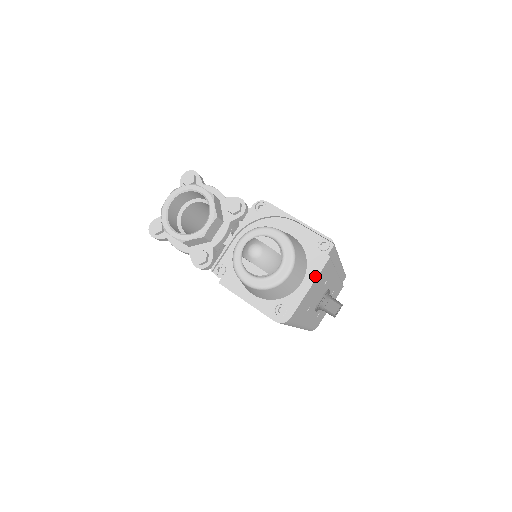
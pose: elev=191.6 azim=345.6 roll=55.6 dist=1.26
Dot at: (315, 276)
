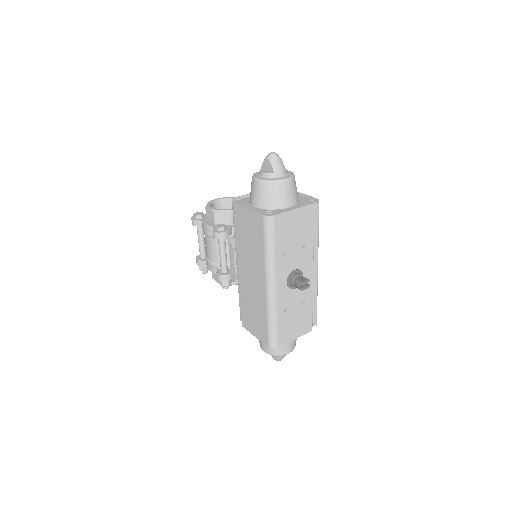
Dot at: (301, 206)
